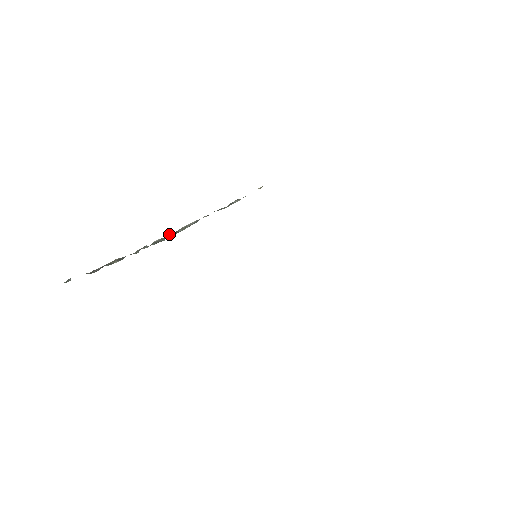
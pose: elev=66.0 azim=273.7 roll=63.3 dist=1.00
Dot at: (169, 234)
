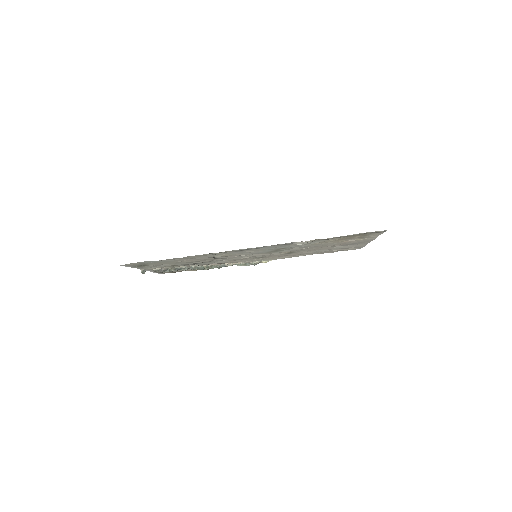
Dot at: (206, 266)
